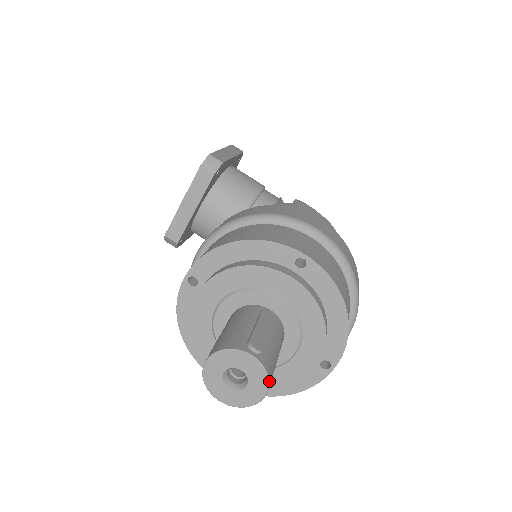
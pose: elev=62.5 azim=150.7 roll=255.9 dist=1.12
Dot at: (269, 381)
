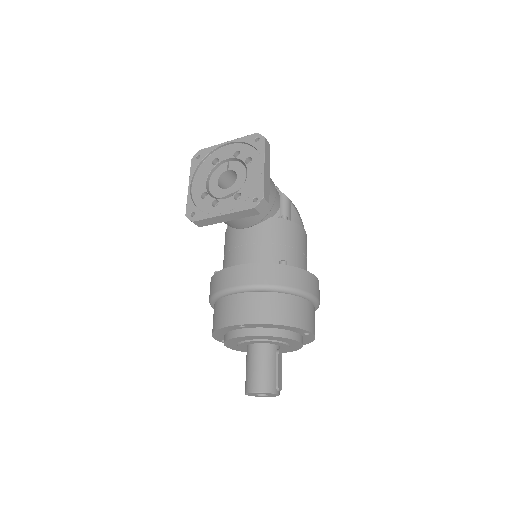
Dot at: occluded
